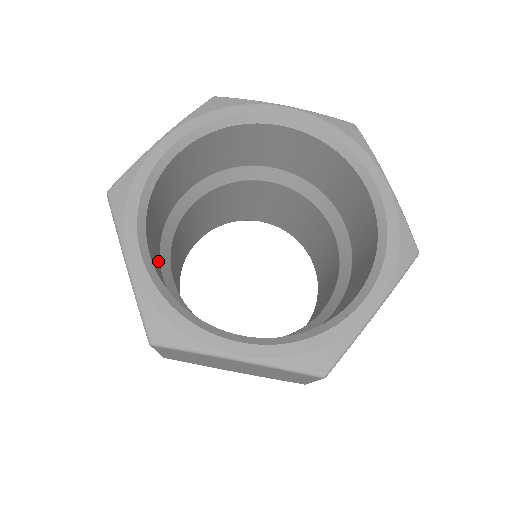
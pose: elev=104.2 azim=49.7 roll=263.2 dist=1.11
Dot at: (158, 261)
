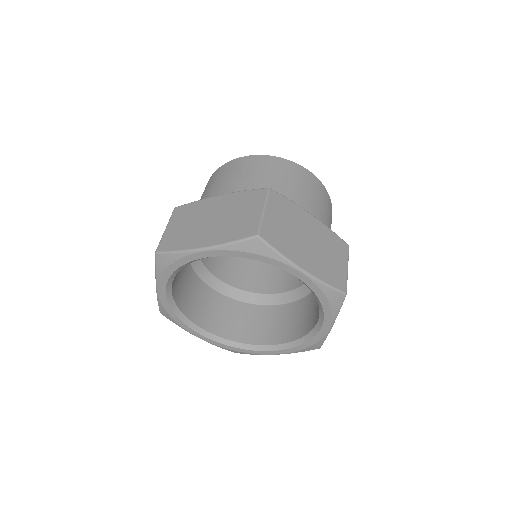
Dot at: occluded
